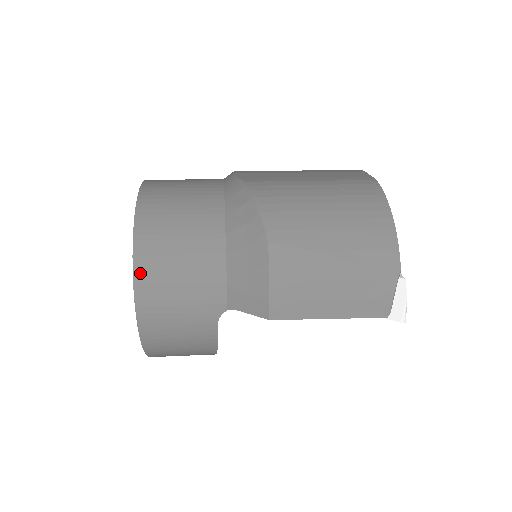
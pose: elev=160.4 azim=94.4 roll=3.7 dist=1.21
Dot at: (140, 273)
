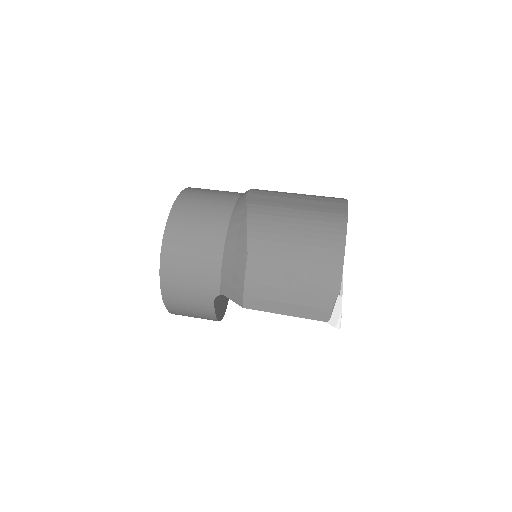
Dot at: (165, 260)
